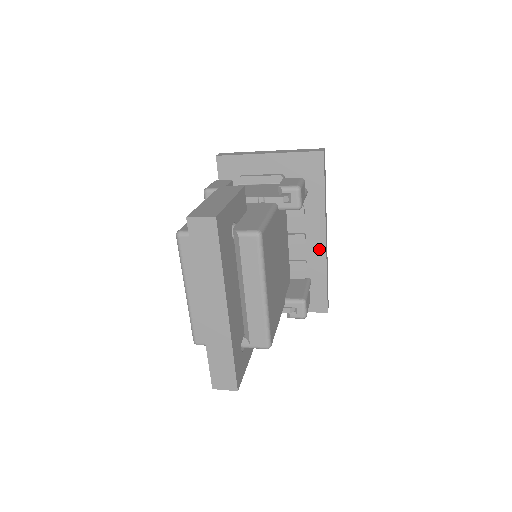
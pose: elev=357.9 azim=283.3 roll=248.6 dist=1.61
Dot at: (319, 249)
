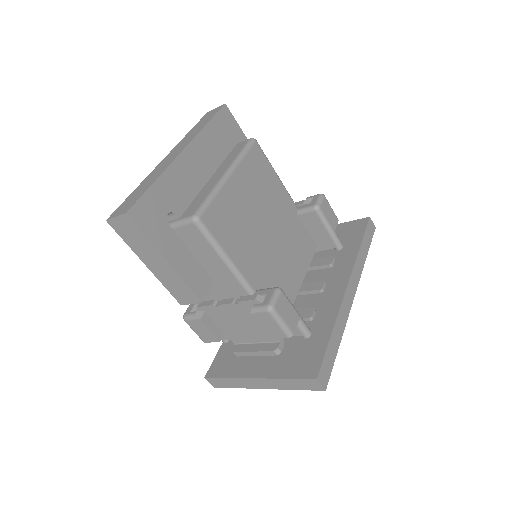
Dot at: (336, 297)
